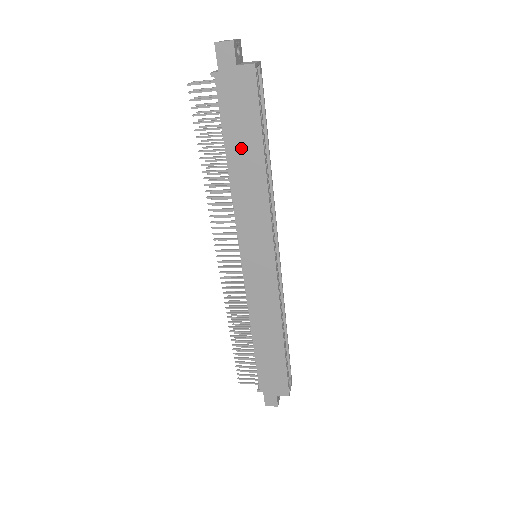
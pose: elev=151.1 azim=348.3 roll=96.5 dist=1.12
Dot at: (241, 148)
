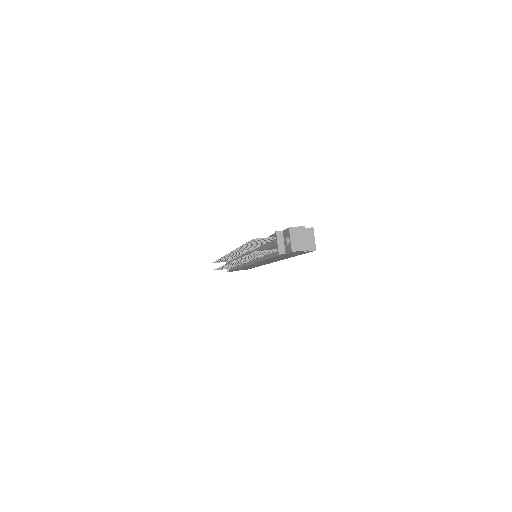
Dot at: occluded
